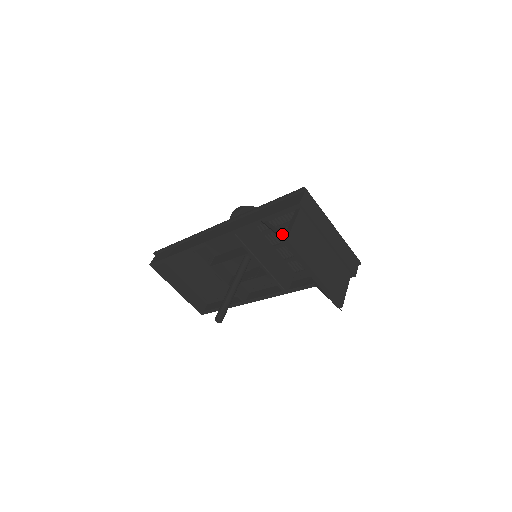
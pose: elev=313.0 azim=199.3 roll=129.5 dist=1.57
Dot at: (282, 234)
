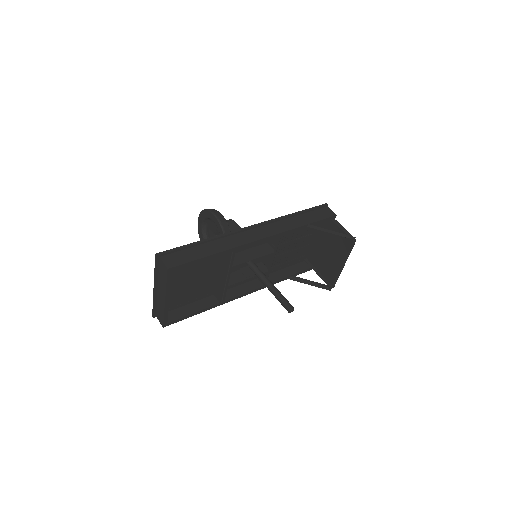
Dot at: (347, 236)
